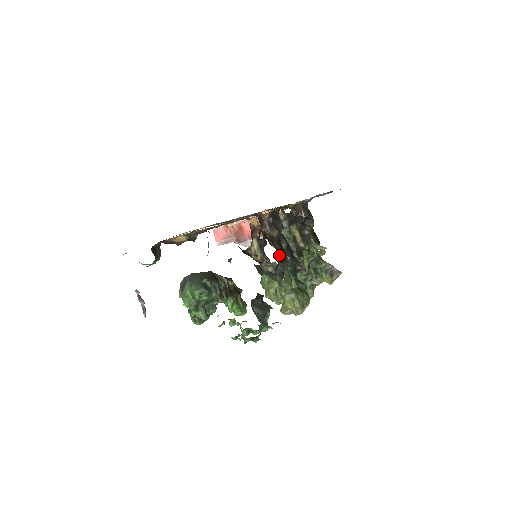
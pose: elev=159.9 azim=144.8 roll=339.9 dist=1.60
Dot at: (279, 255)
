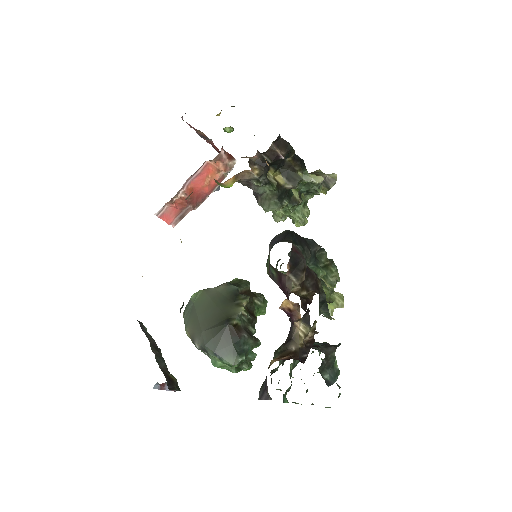
Dot at: (264, 210)
